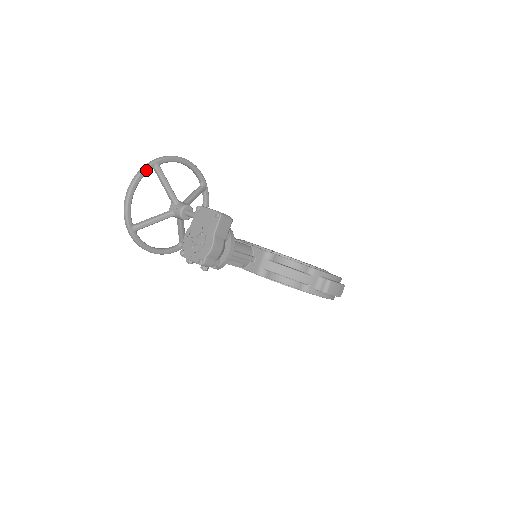
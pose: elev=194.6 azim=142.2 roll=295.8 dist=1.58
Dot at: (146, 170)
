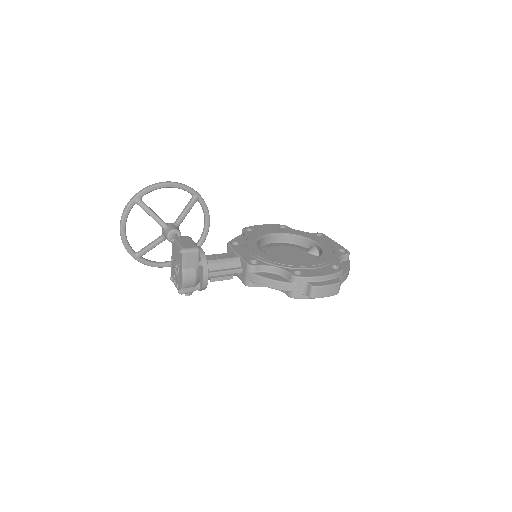
Dot at: (129, 208)
